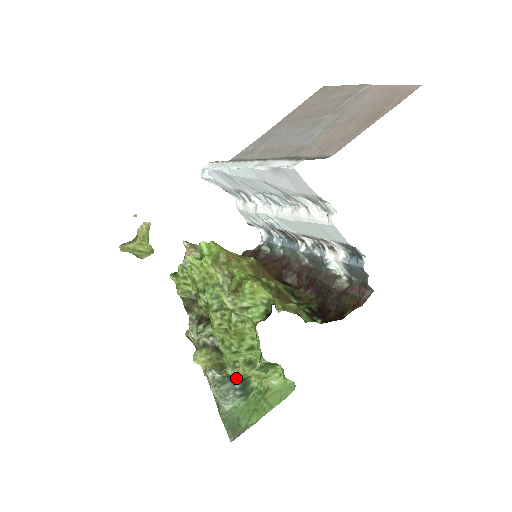
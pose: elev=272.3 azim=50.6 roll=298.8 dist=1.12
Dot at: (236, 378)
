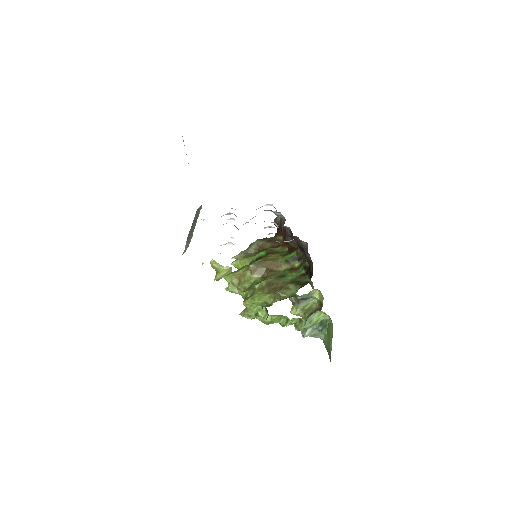
Dot at: occluded
